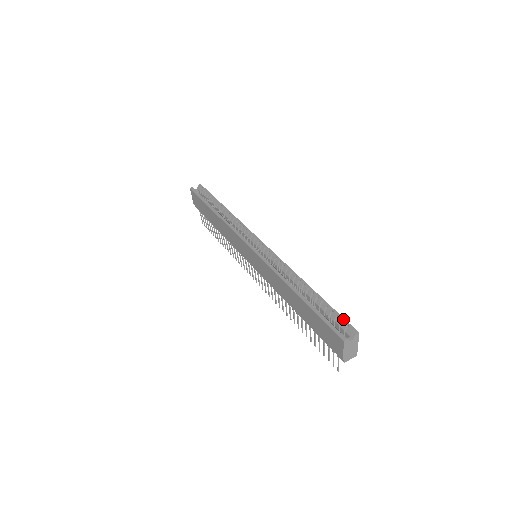
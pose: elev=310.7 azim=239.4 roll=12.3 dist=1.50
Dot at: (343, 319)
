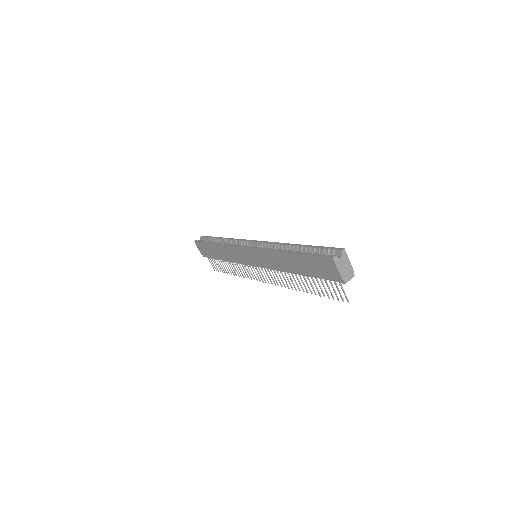
Dot at: (330, 248)
